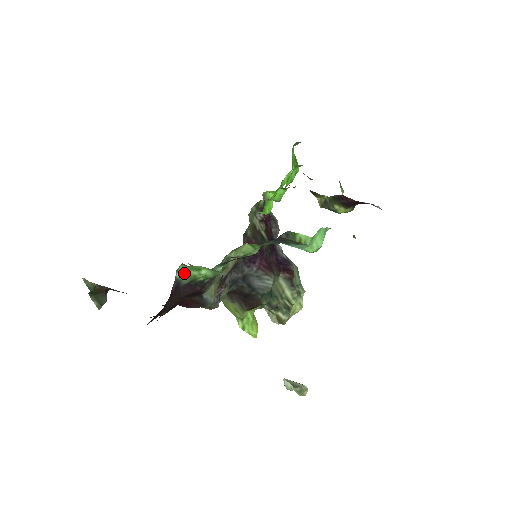
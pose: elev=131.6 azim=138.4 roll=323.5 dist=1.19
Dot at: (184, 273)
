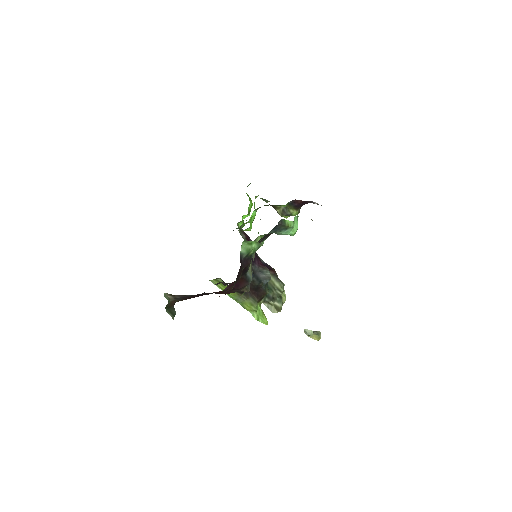
Dot at: (244, 248)
